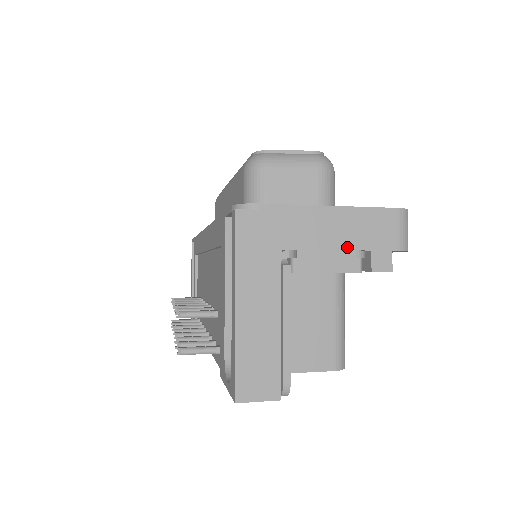
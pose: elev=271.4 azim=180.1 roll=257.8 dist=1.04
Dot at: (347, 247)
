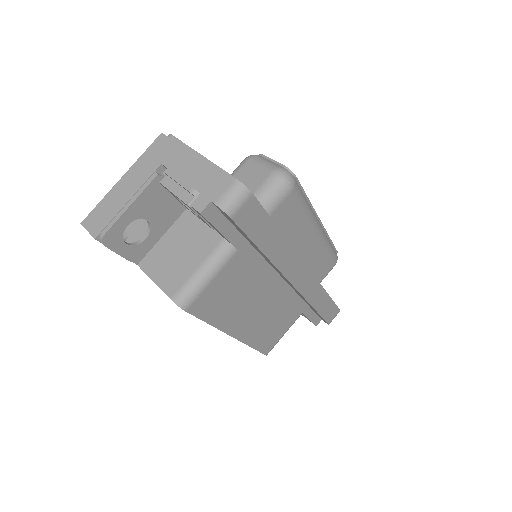
Dot at: (190, 183)
